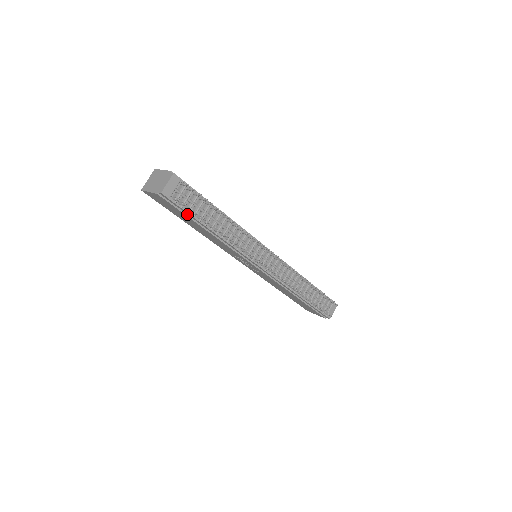
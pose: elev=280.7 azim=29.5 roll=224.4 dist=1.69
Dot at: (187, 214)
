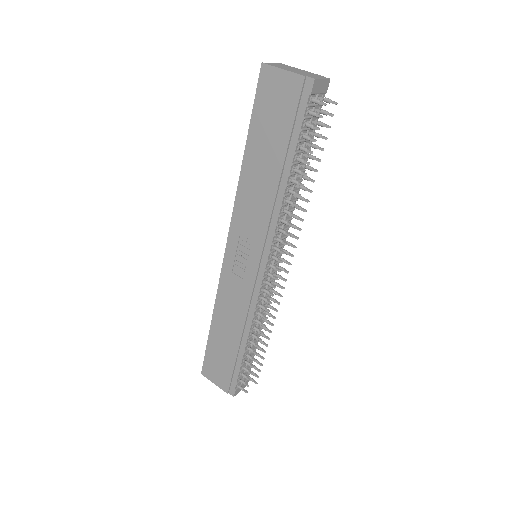
Dot at: (292, 133)
